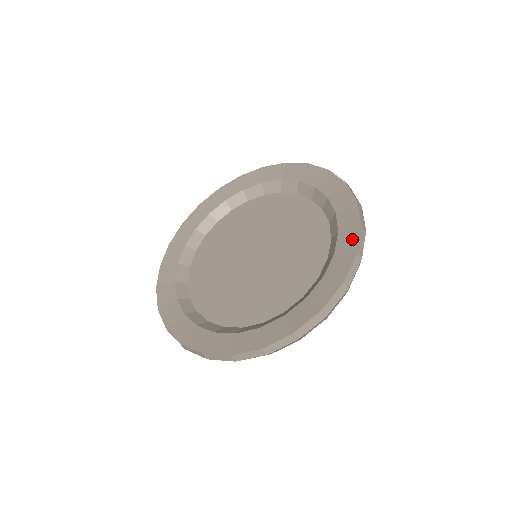
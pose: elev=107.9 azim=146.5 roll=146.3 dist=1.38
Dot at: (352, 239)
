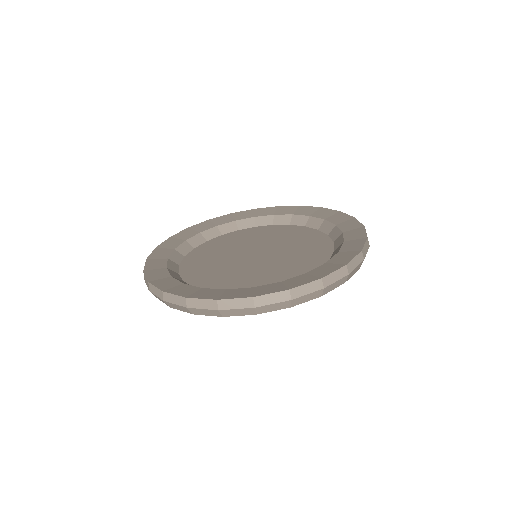
Dot at: (329, 269)
